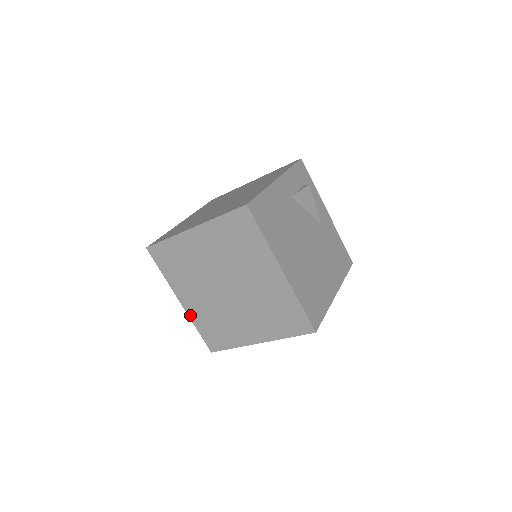
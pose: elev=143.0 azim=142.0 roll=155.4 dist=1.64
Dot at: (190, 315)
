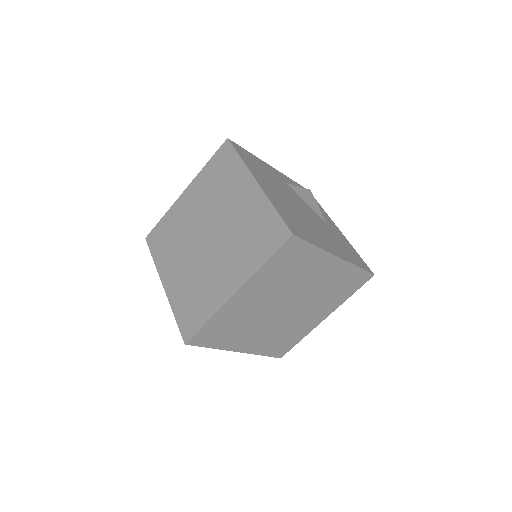
Dot at: (170, 298)
